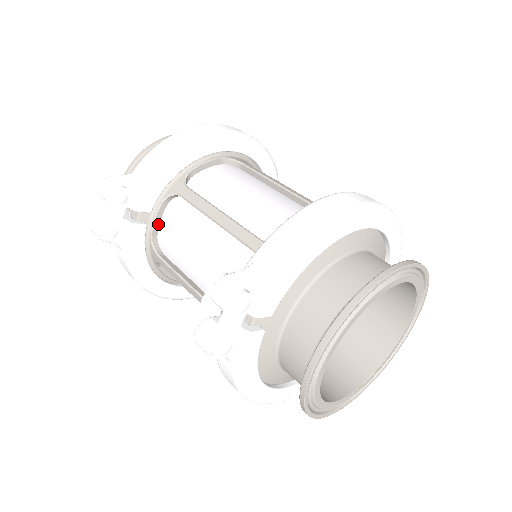
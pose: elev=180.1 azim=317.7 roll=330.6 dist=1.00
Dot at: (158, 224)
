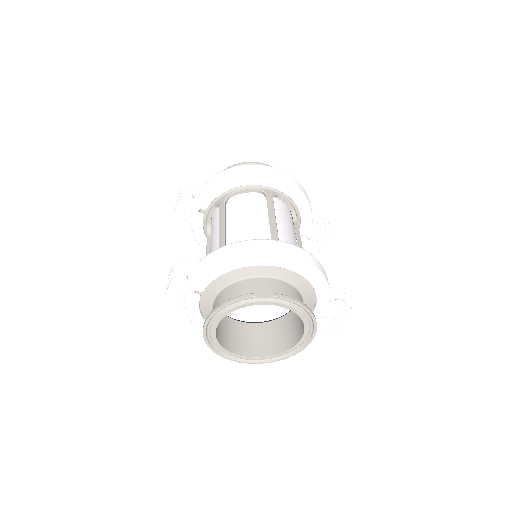
Dot at: (211, 217)
